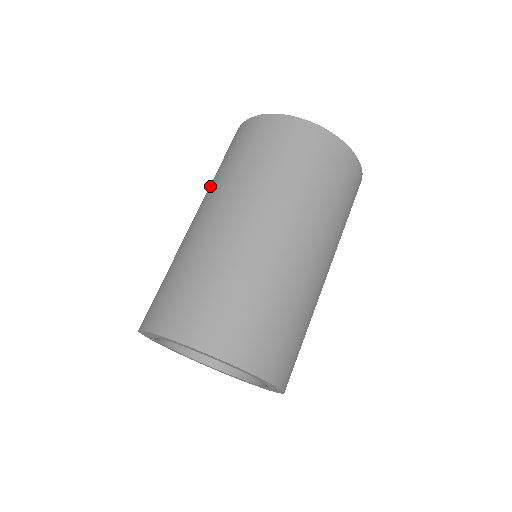
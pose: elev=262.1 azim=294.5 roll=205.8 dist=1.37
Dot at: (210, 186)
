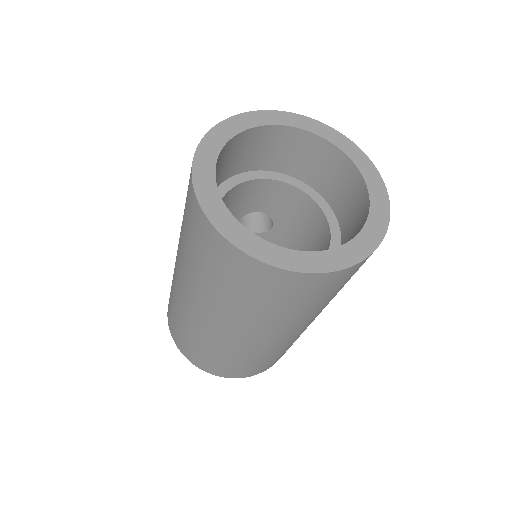
Dot at: (181, 252)
